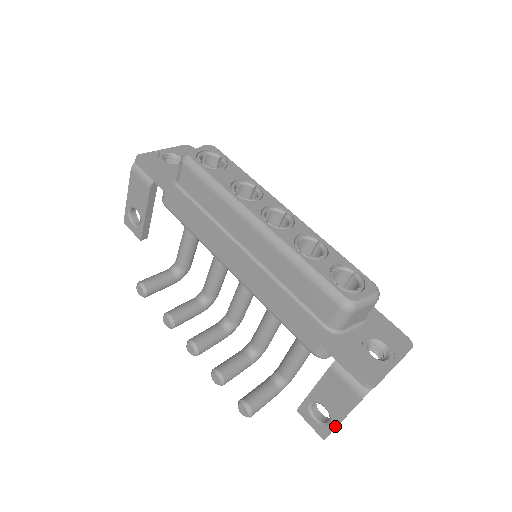
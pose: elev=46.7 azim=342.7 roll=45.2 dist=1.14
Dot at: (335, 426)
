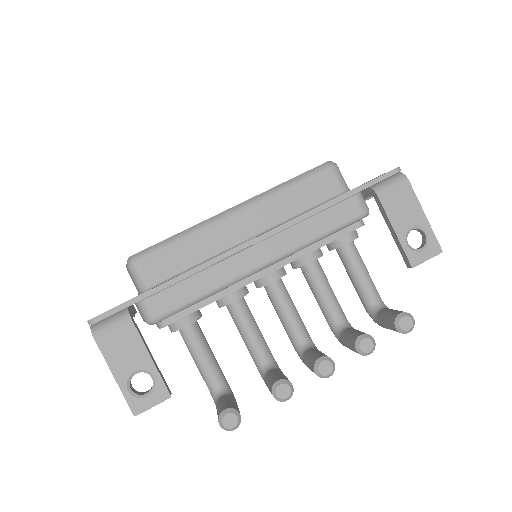
Dot at: (430, 227)
